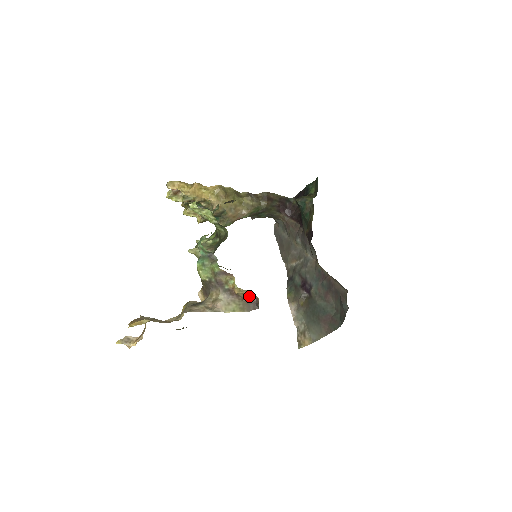
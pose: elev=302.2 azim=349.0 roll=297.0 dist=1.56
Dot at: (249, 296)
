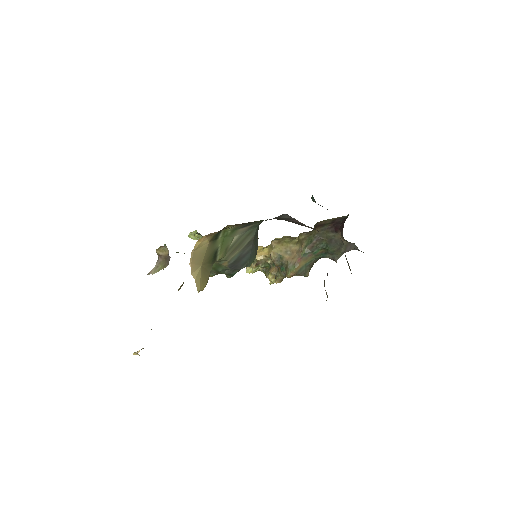
Dot at: (167, 252)
